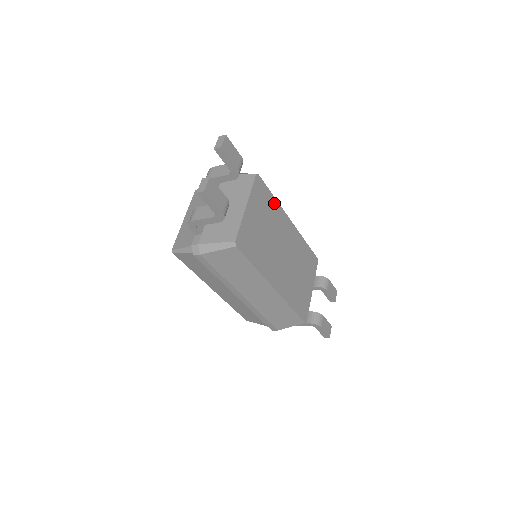
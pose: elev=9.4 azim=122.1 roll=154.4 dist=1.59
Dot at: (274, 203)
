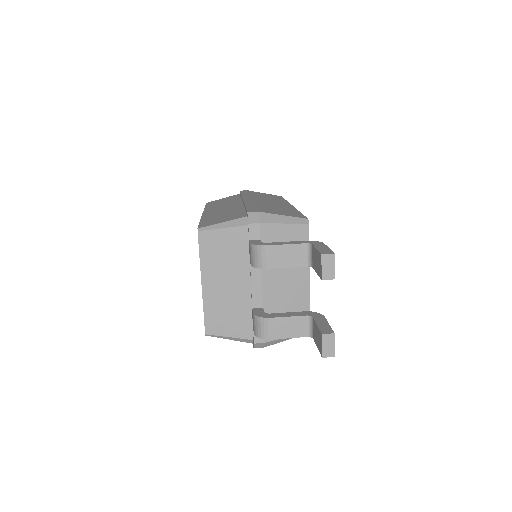
Dot at: occluded
